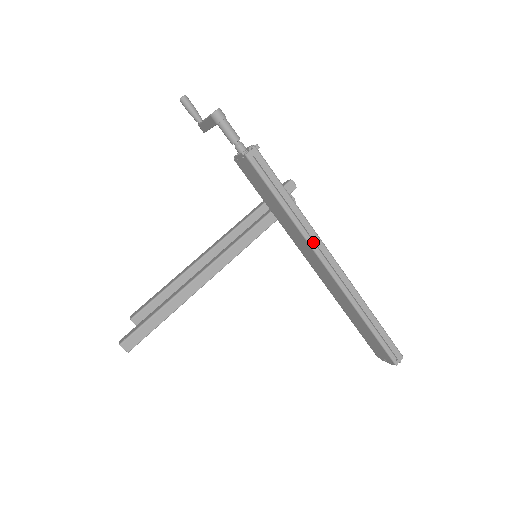
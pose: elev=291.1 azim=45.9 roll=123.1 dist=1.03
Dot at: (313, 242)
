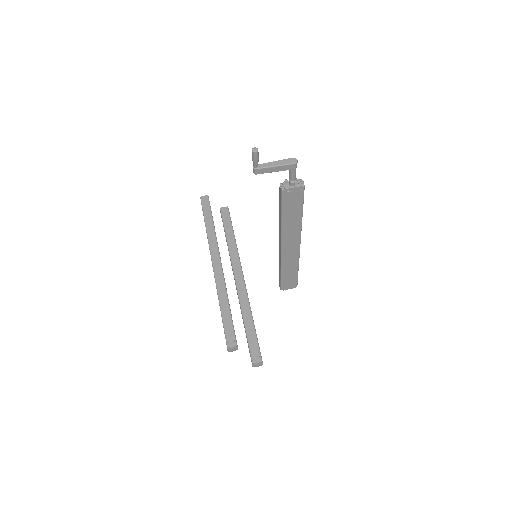
Dot at: (299, 231)
